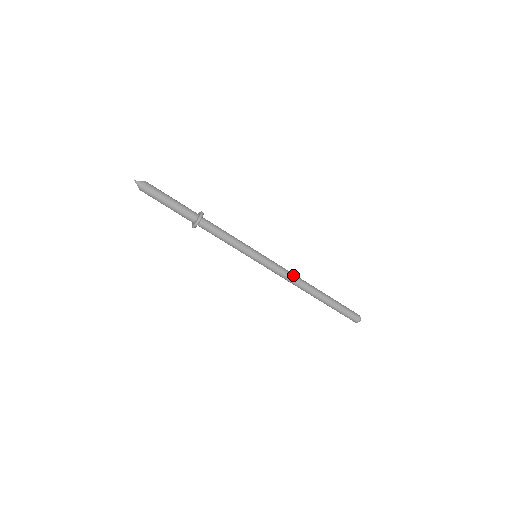
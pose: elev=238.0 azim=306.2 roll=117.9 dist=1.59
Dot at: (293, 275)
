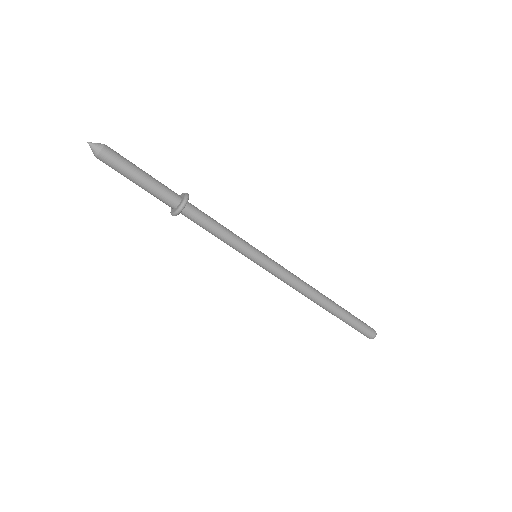
Dot at: (301, 282)
